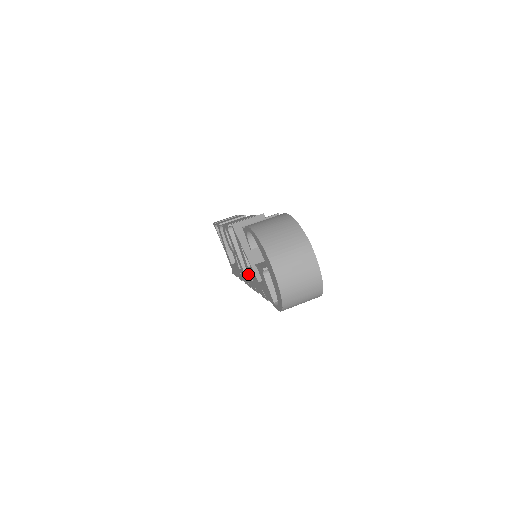
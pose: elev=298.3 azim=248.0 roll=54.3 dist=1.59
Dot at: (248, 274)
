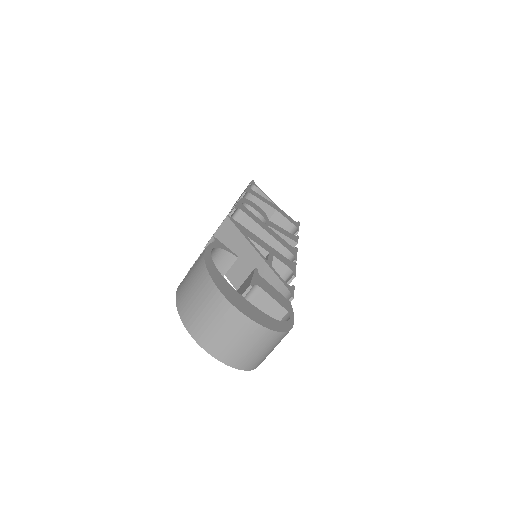
Dot at: occluded
